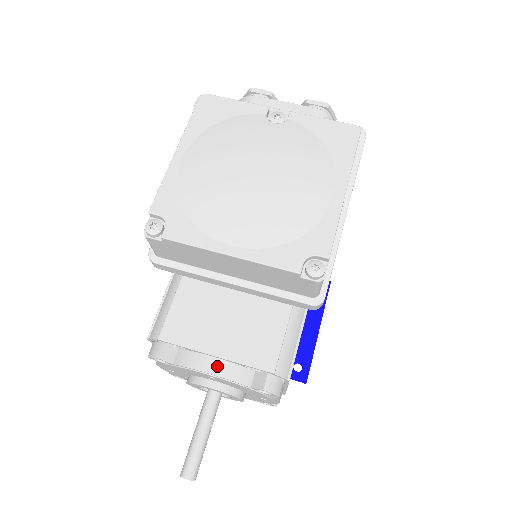
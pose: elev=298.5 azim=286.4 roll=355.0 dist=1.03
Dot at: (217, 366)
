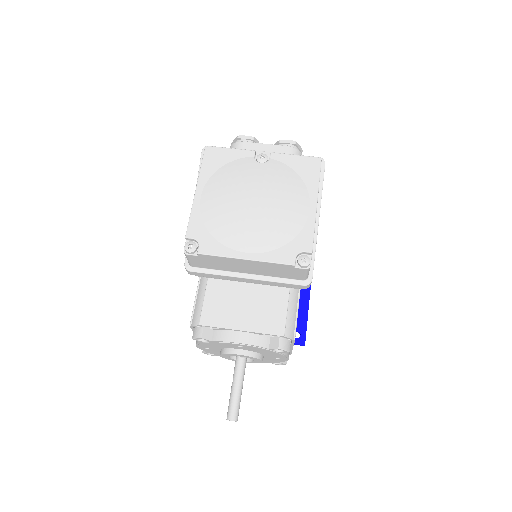
Dot at: (244, 337)
